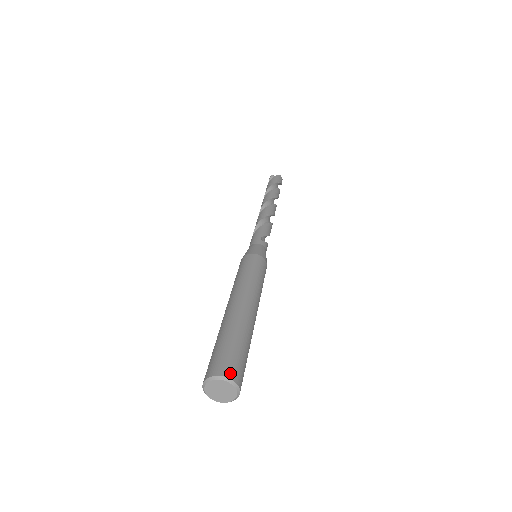
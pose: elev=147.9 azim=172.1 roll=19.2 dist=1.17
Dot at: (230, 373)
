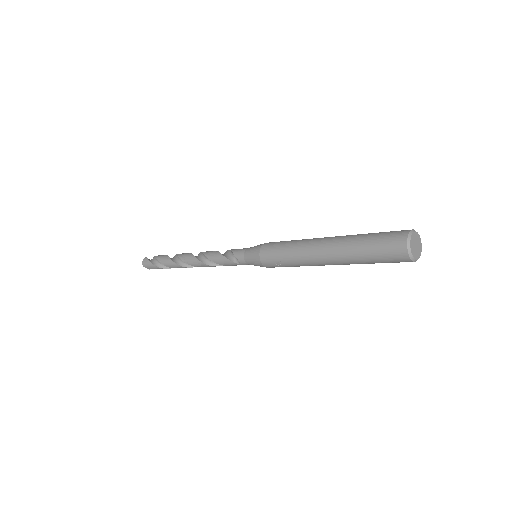
Dot at: occluded
